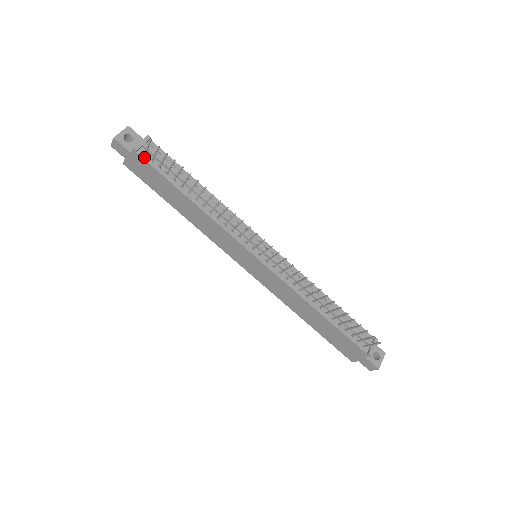
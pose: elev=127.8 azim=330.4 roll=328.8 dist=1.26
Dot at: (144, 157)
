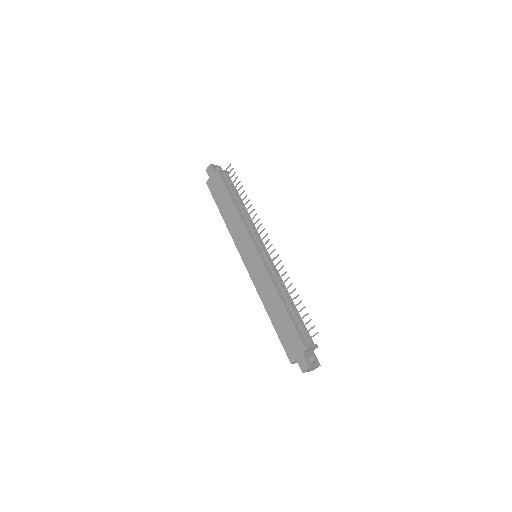
Dot at: (221, 176)
